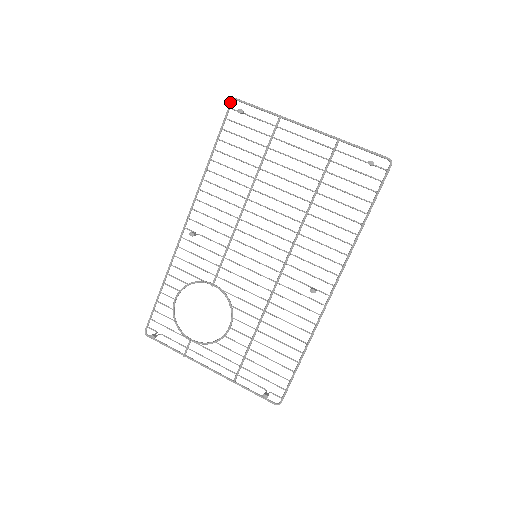
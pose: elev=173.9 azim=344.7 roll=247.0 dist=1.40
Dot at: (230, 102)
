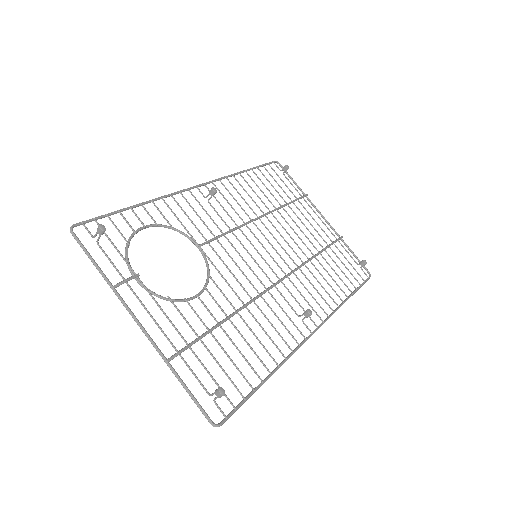
Dot at: occluded
